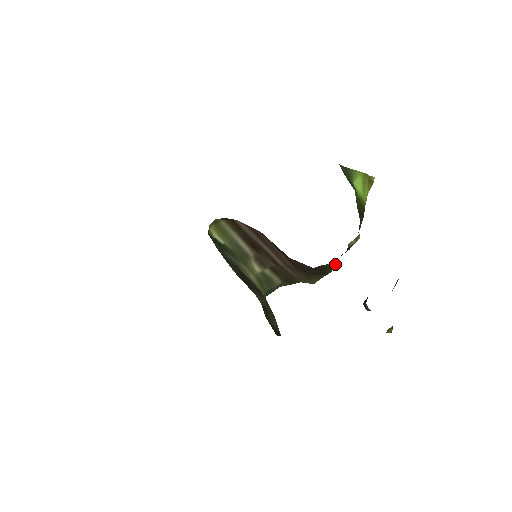
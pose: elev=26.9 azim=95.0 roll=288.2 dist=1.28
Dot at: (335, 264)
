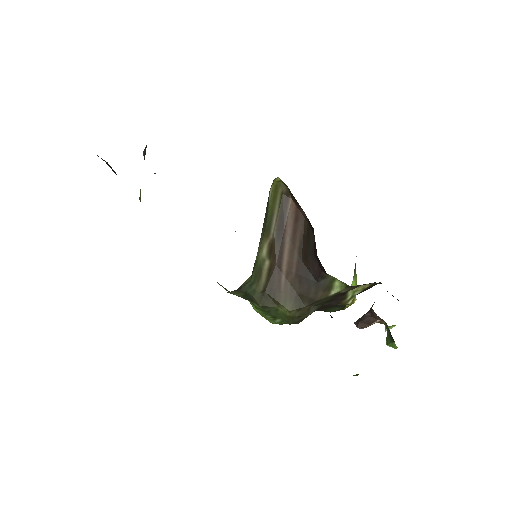
Dot at: (336, 291)
